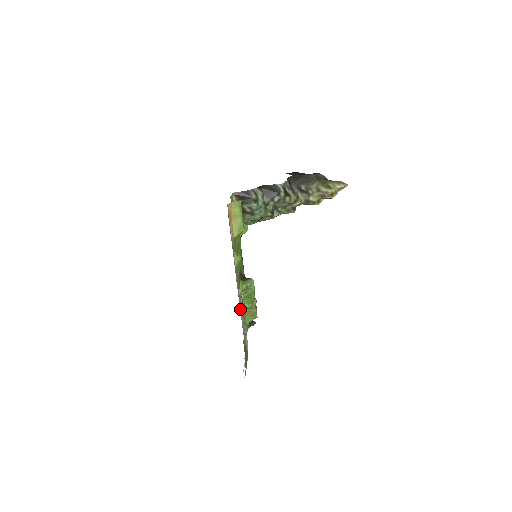
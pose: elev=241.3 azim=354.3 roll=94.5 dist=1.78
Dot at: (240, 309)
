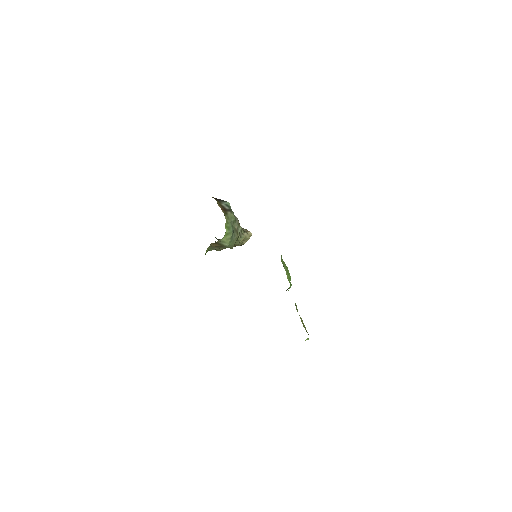
Dot at: occluded
